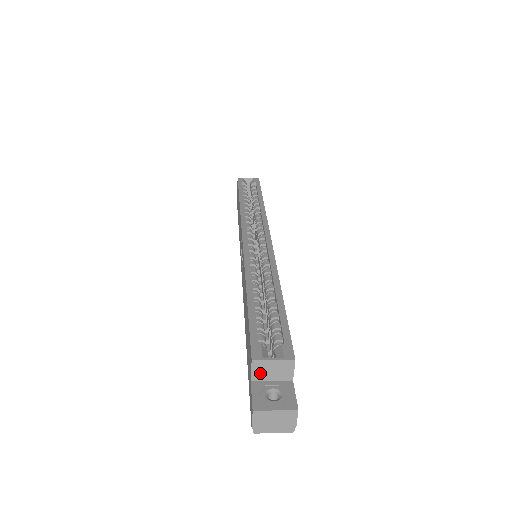
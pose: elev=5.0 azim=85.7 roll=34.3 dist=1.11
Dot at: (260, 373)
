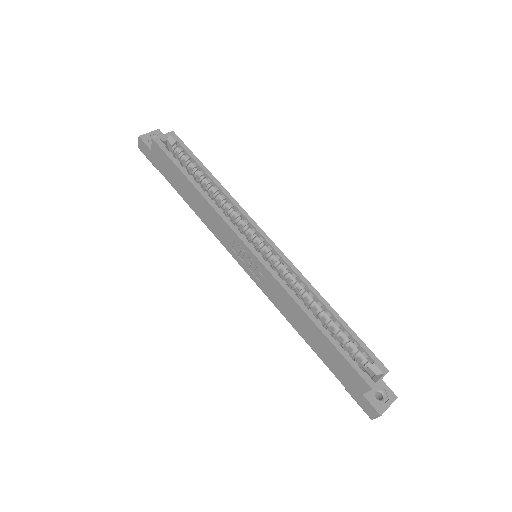
Dot at: occluded
